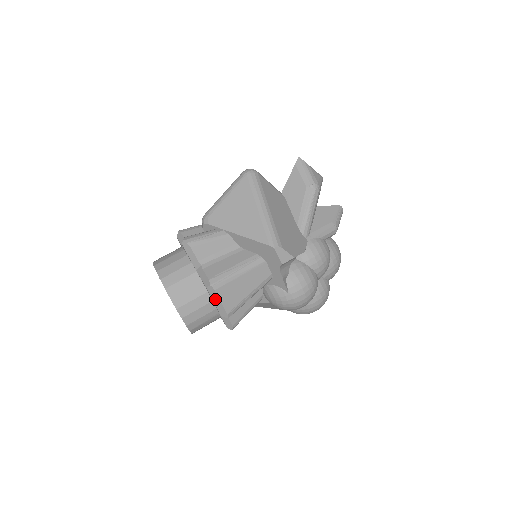
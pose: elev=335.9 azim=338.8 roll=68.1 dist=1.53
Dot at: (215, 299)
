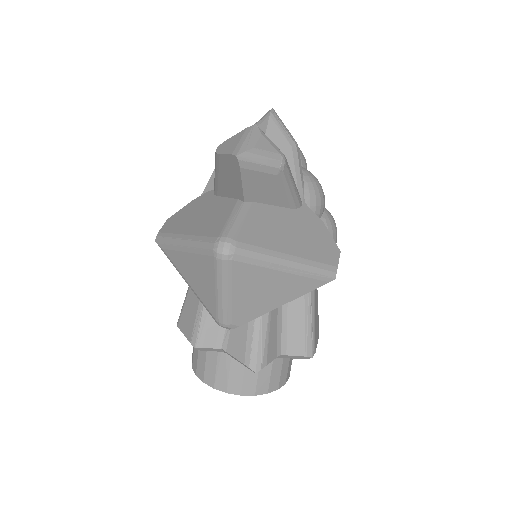
Dot at: occluded
